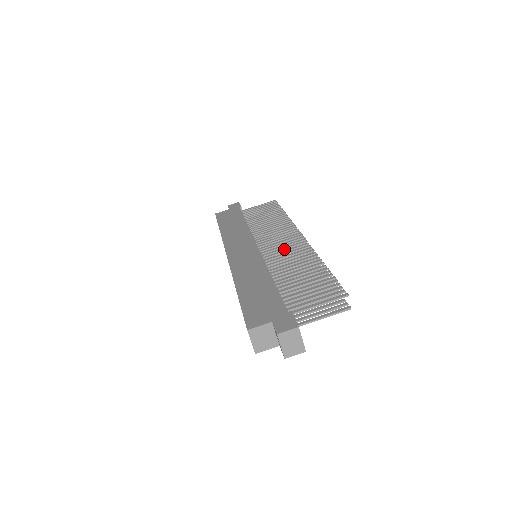
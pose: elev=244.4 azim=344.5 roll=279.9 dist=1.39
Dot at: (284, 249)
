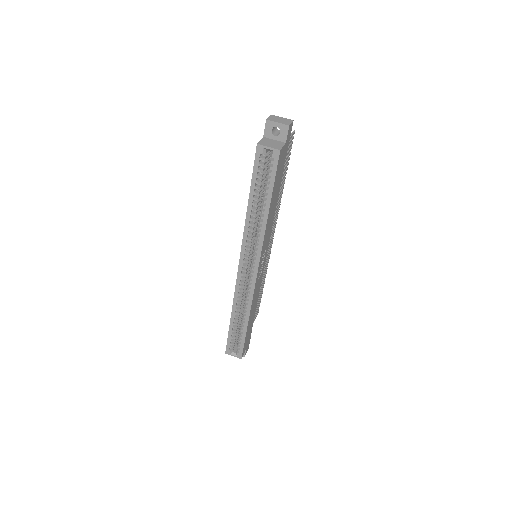
Dot at: occluded
